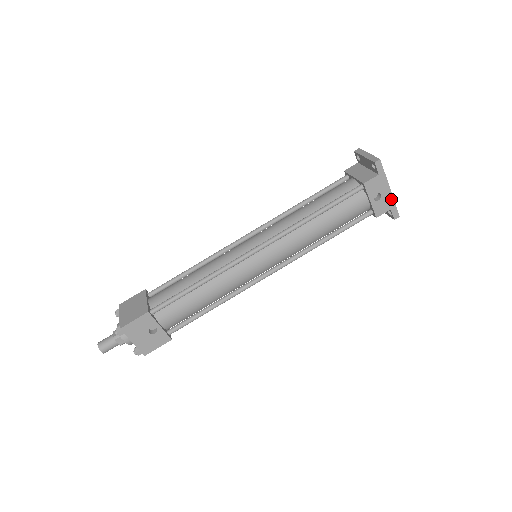
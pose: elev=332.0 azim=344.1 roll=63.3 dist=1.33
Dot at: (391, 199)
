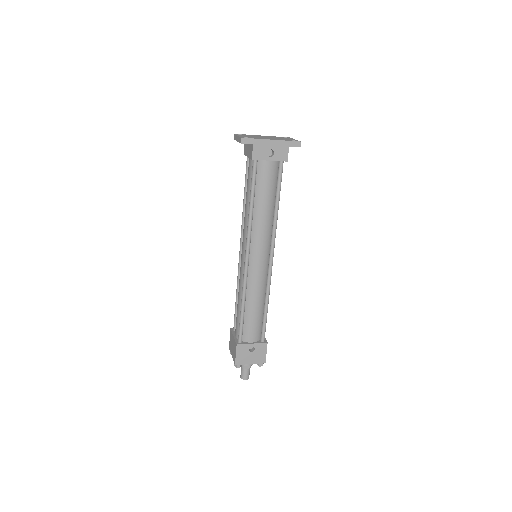
Dot at: (281, 142)
